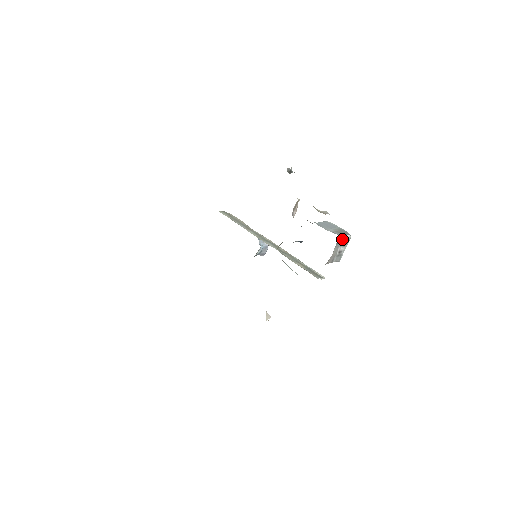
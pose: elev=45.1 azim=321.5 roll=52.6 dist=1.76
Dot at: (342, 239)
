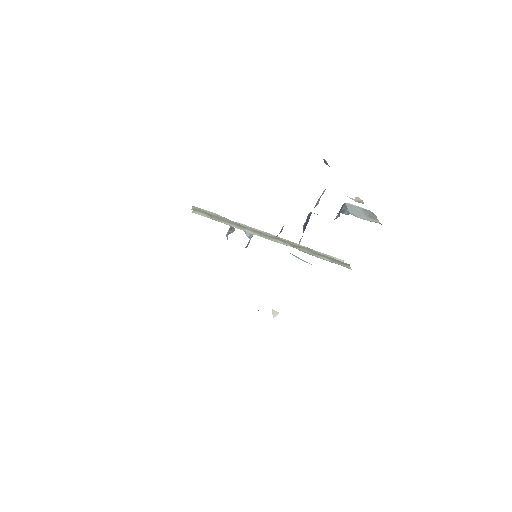
Dot at: occluded
